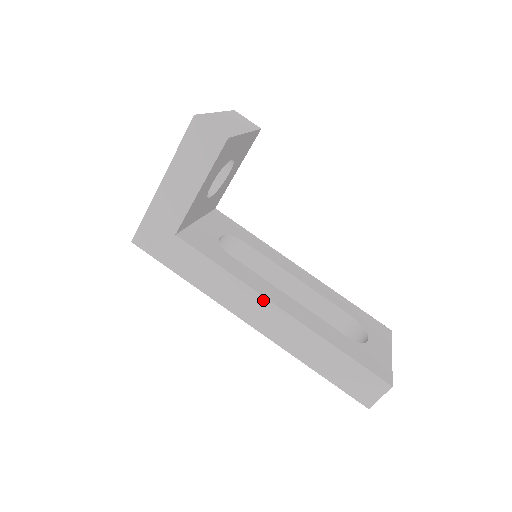
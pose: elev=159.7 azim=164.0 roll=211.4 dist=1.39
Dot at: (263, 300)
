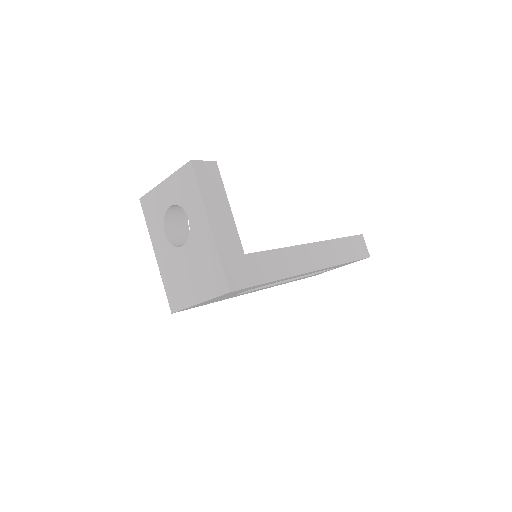
Dot at: (304, 247)
